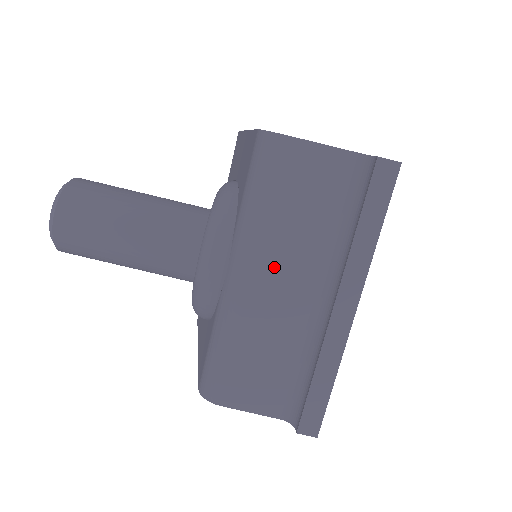
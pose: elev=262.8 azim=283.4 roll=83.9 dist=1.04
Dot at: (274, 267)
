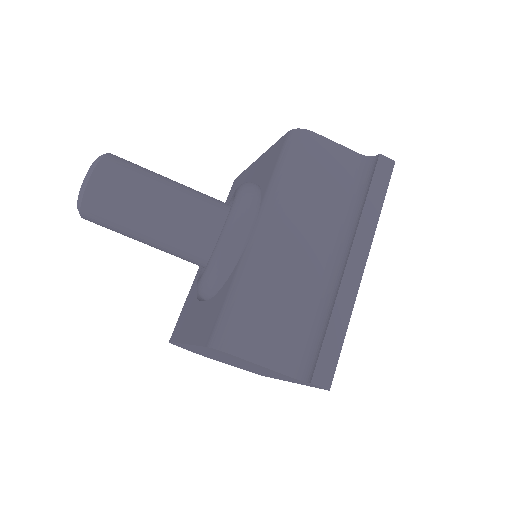
Dot at: (297, 227)
